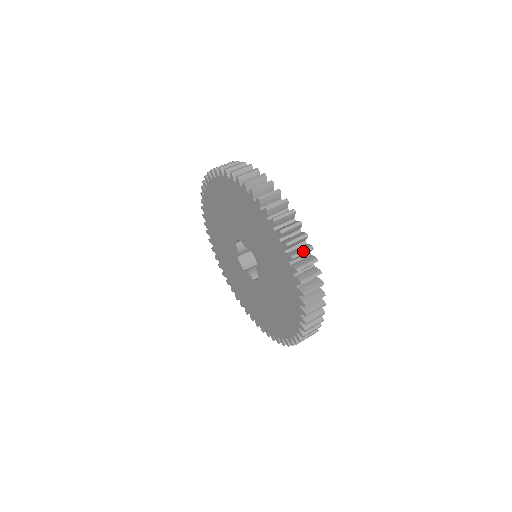
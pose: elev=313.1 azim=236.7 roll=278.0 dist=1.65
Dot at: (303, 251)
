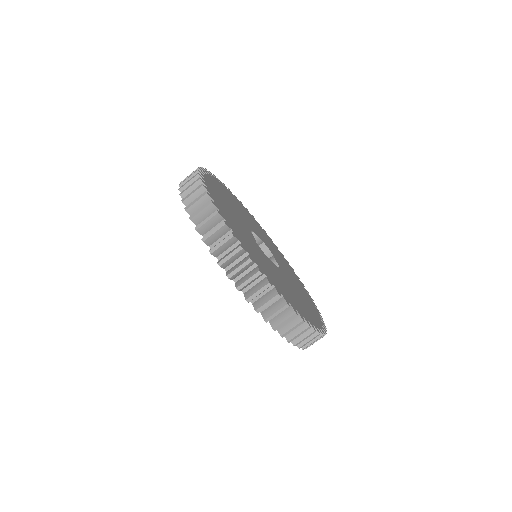
Dot at: occluded
